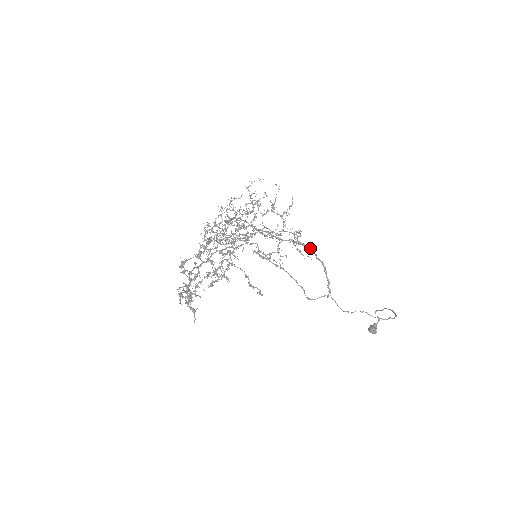
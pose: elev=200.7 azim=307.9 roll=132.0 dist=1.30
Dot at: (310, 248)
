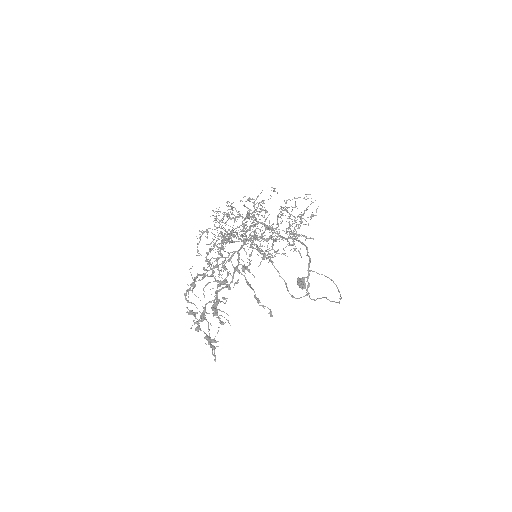
Dot at: (305, 245)
